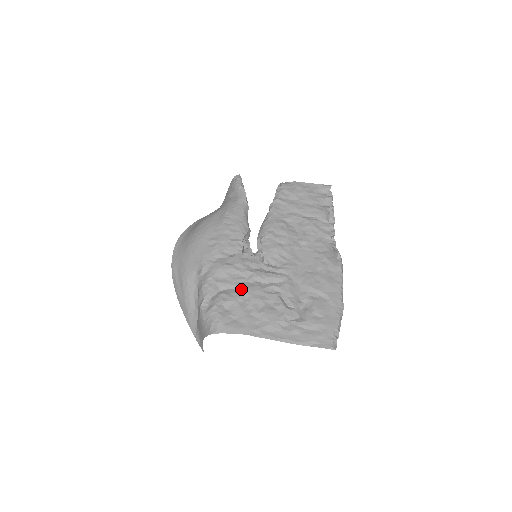
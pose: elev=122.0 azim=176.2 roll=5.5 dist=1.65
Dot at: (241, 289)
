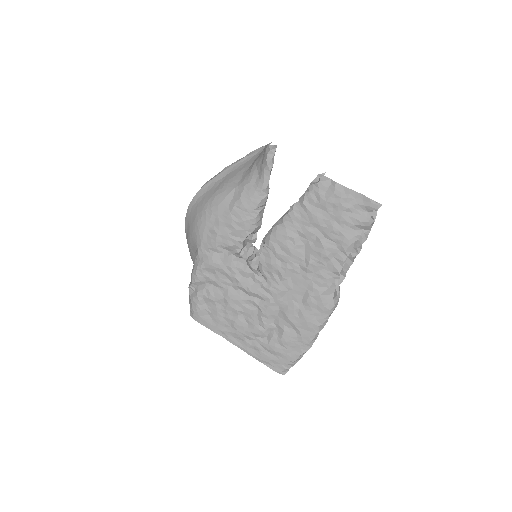
Dot at: (223, 292)
